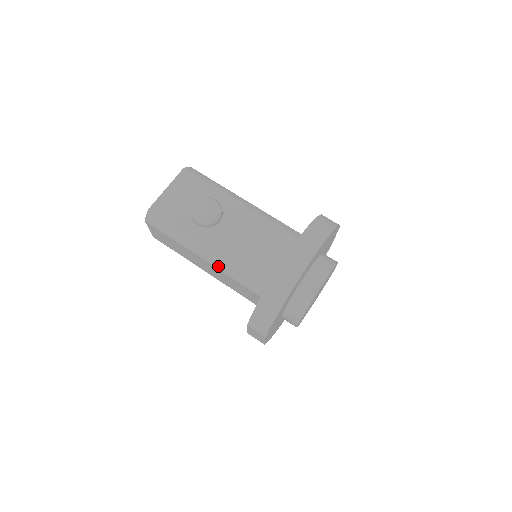
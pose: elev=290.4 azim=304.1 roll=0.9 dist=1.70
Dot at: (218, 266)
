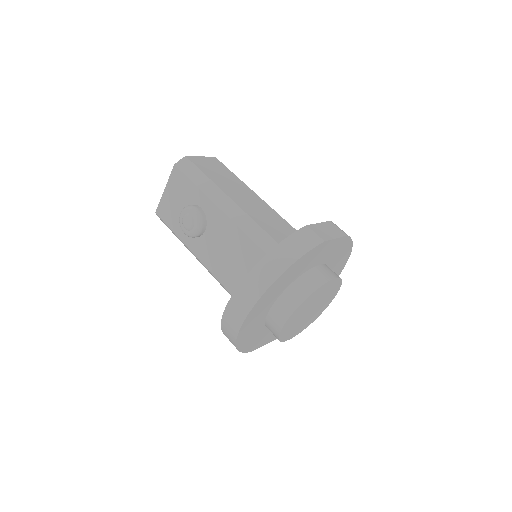
Dot at: occluded
